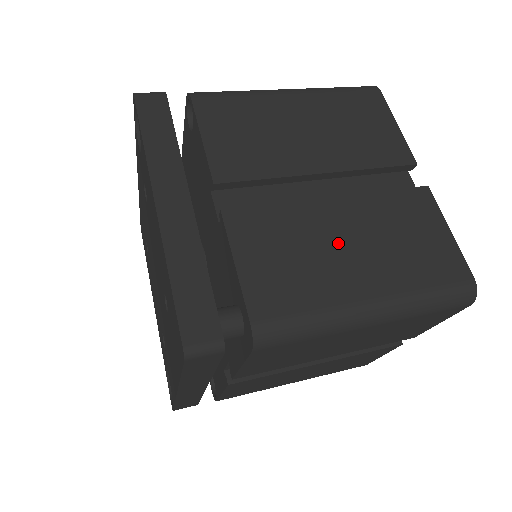
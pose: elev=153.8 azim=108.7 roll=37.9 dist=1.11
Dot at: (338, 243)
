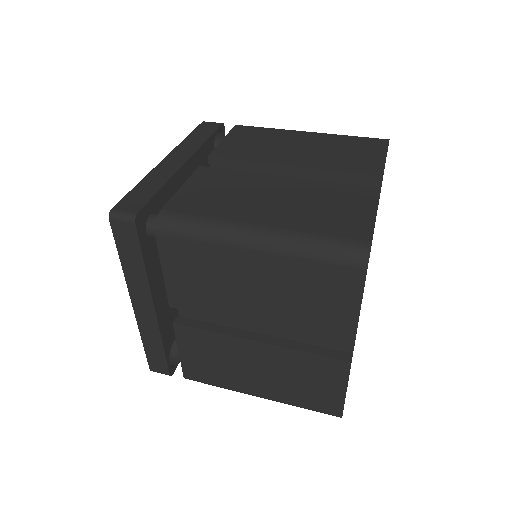
Dot at: (264, 195)
